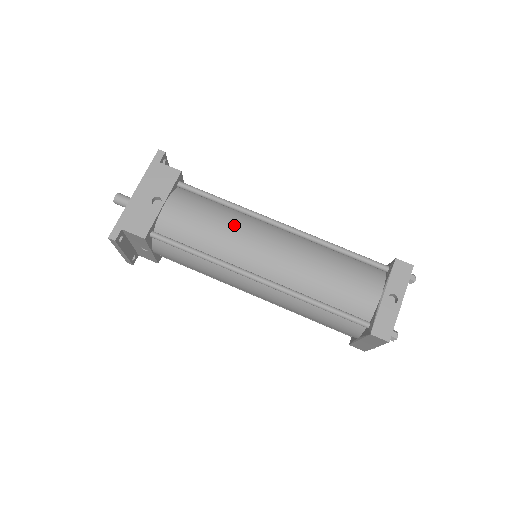
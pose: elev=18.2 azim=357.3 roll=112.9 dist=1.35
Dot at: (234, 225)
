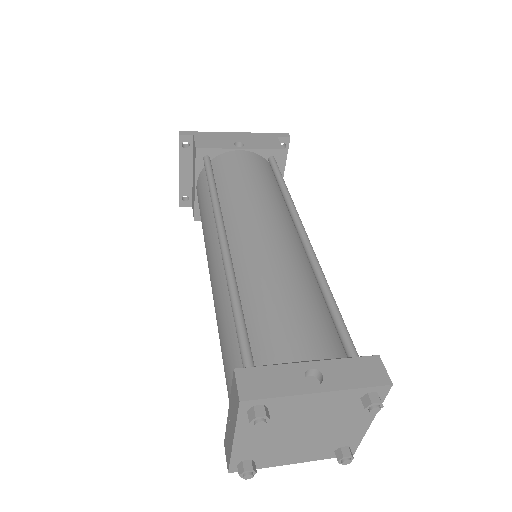
Dot at: (265, 196)
